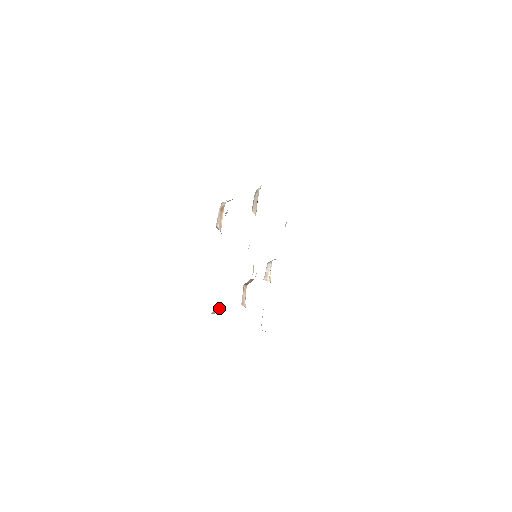
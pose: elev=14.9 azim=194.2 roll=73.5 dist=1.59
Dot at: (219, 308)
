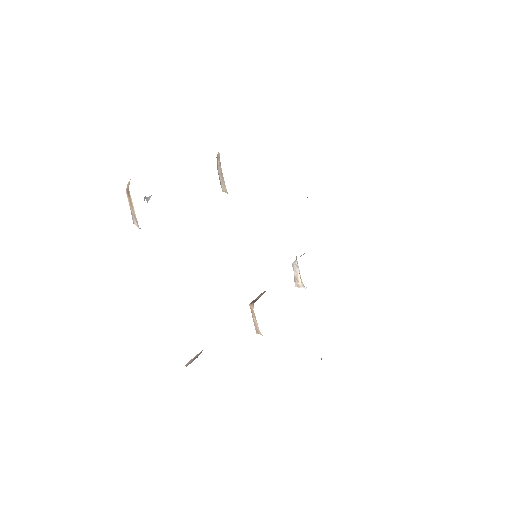
Dot at: (199, 353)
